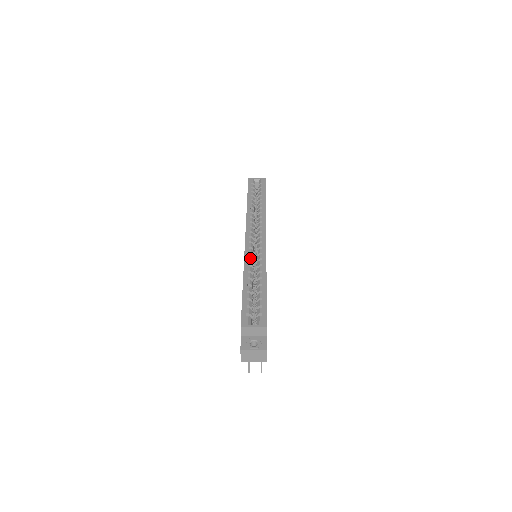
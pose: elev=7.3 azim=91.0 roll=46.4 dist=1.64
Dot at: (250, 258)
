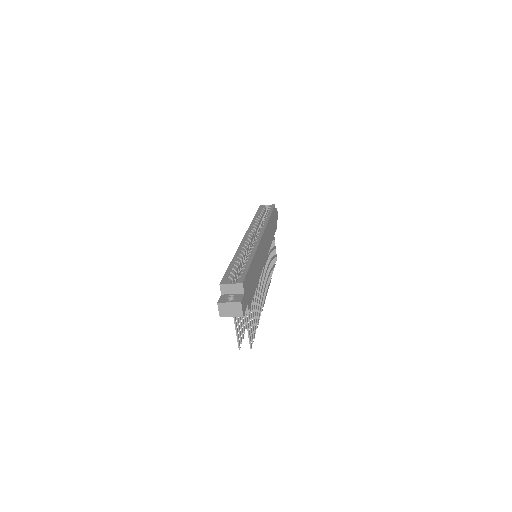
Dot at: (243, 247)
